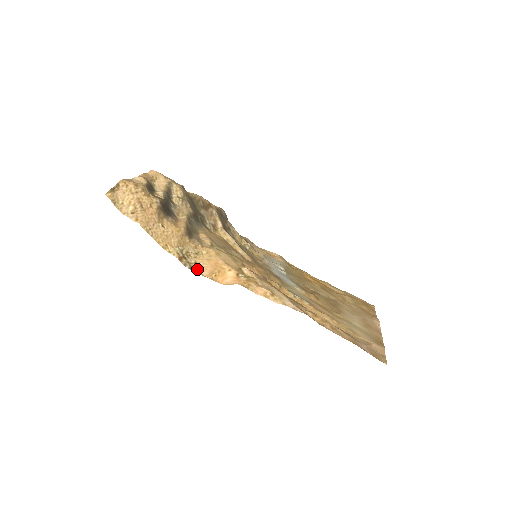
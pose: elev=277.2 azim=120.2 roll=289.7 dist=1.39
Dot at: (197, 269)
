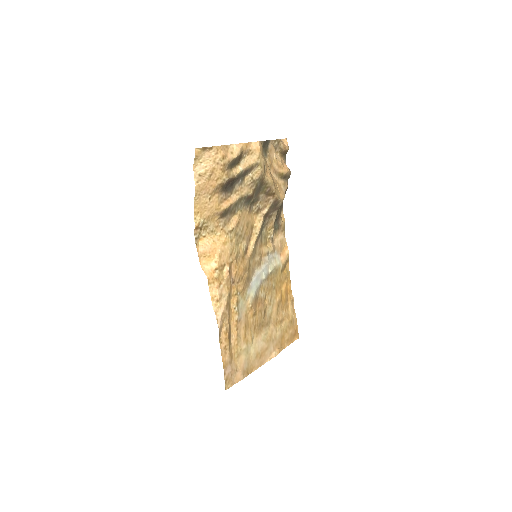
Dot at: (201, 241)
